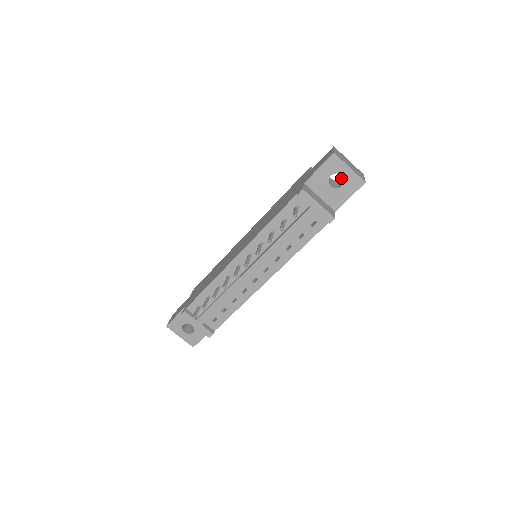
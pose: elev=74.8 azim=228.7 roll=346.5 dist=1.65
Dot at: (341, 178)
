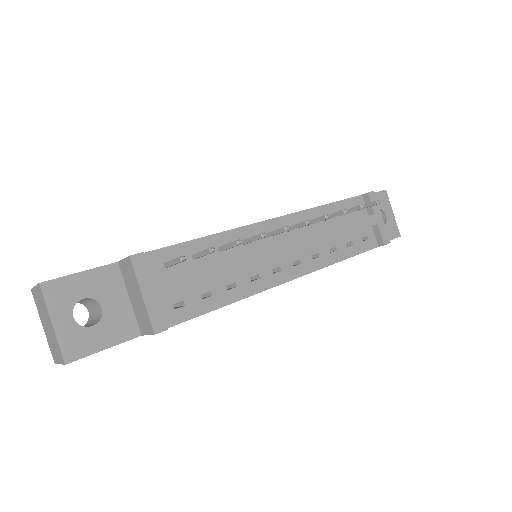
Dot at: occluded
